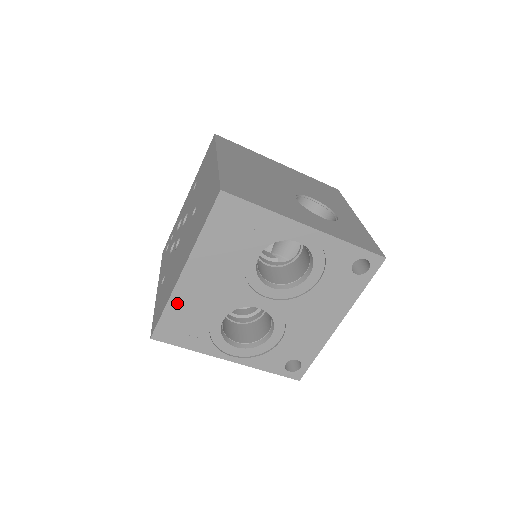
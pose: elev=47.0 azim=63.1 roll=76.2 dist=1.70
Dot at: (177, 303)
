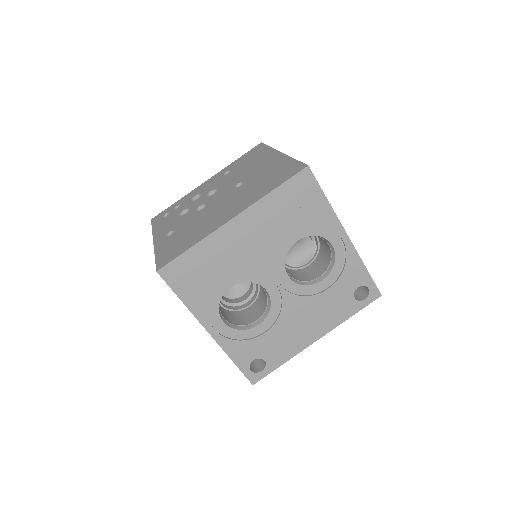
Dot at: (206, 248)
